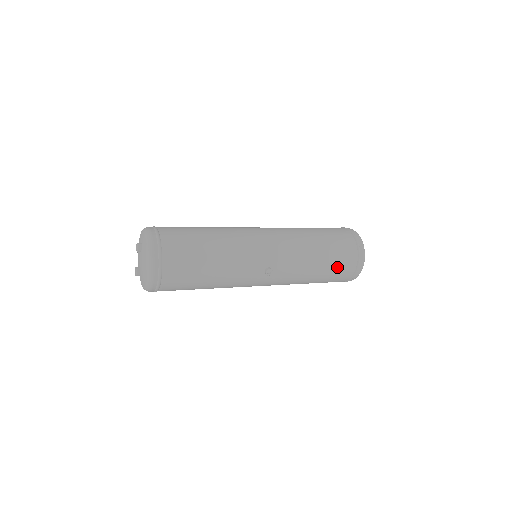
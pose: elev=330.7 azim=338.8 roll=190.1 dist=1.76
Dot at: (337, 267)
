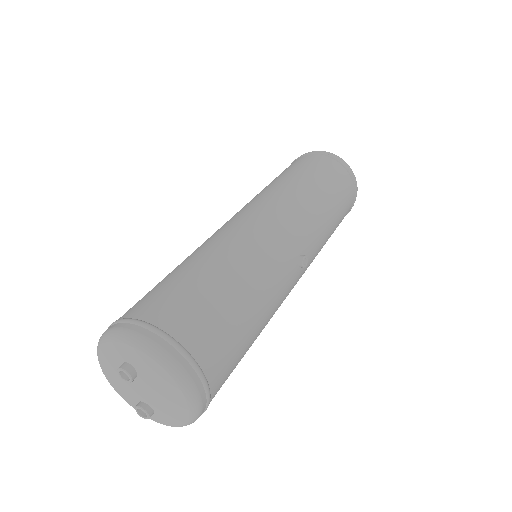
Dot at: (343, 203)
